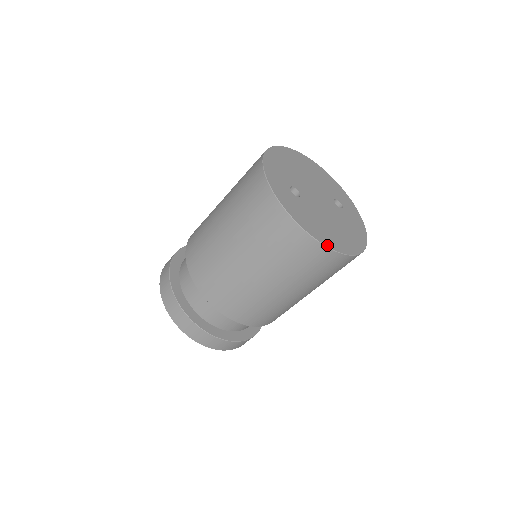
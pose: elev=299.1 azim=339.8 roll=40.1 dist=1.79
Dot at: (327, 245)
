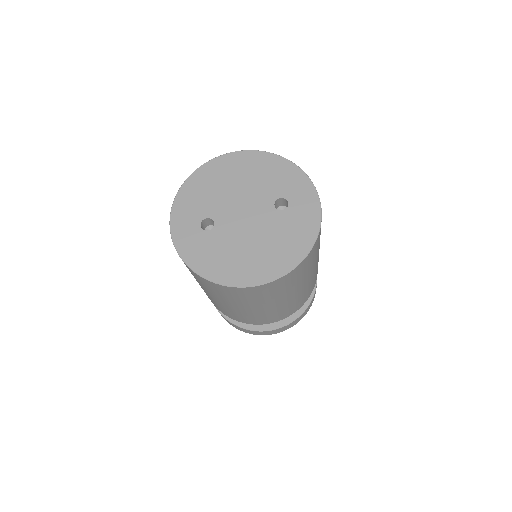
Dot at: (230, 284)
